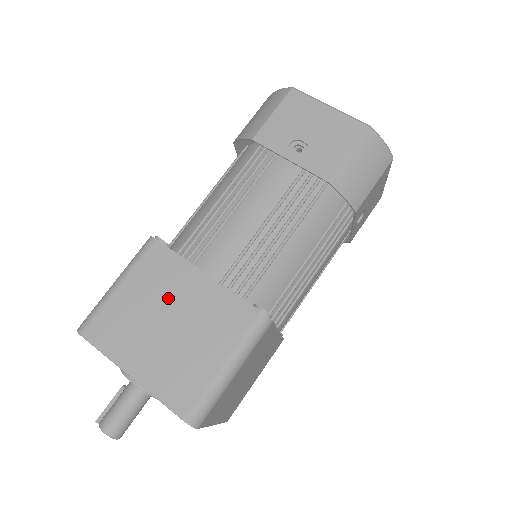
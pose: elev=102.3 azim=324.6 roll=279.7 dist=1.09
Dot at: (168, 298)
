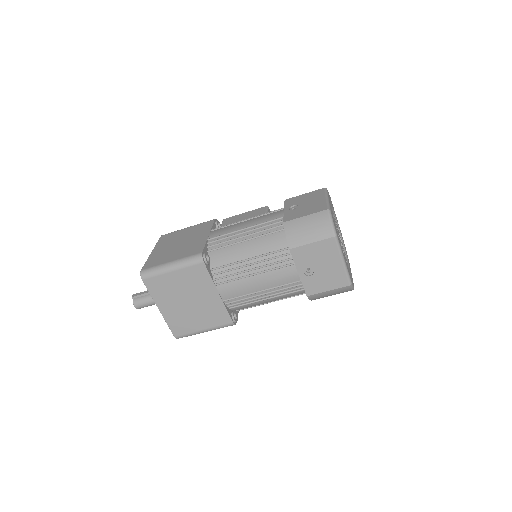
Dot at: (194, 292)
